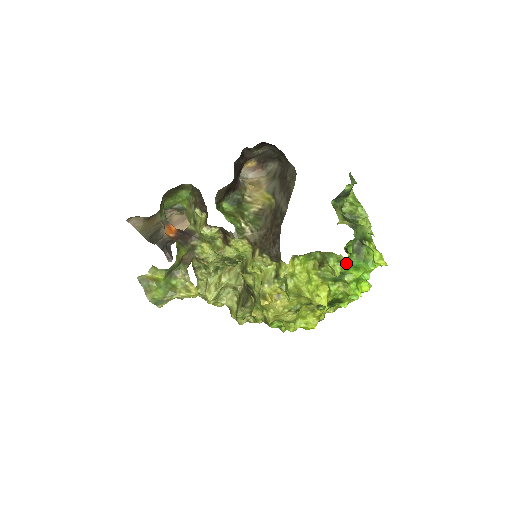
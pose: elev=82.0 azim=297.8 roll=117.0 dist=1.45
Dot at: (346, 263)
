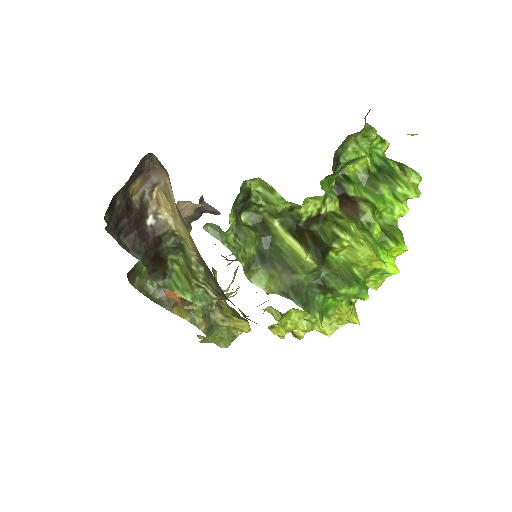
Dot at: (327, 314)
